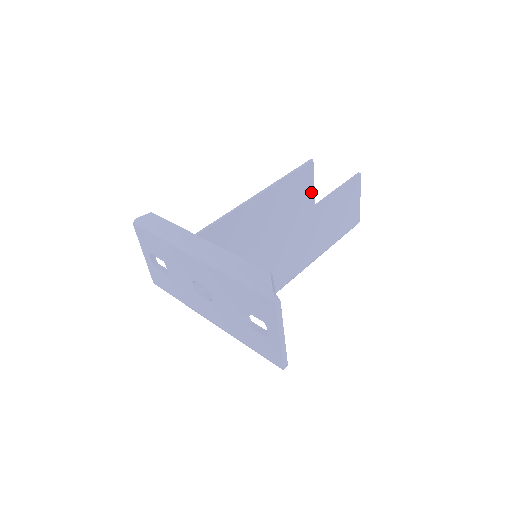
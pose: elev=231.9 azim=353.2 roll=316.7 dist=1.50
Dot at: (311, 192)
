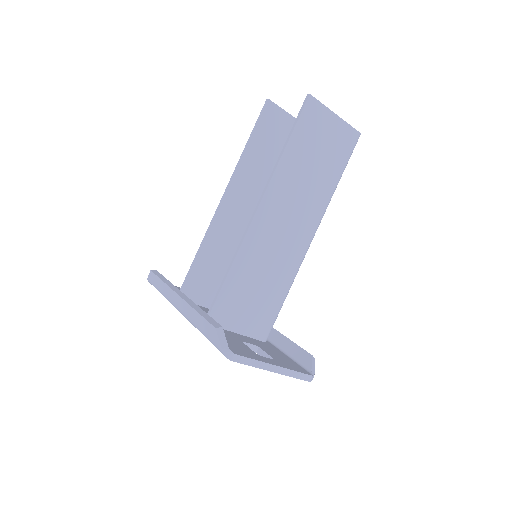
Dot at: occluded
